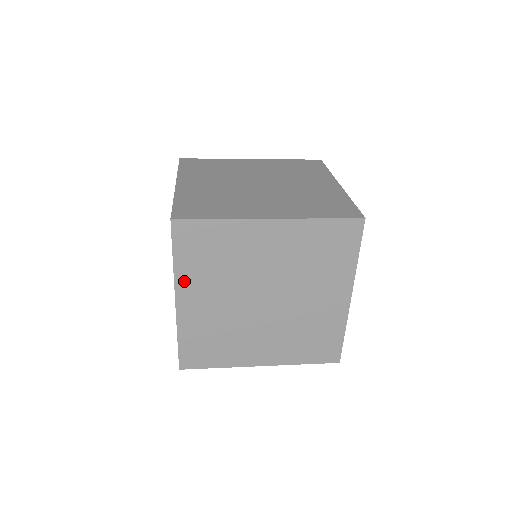
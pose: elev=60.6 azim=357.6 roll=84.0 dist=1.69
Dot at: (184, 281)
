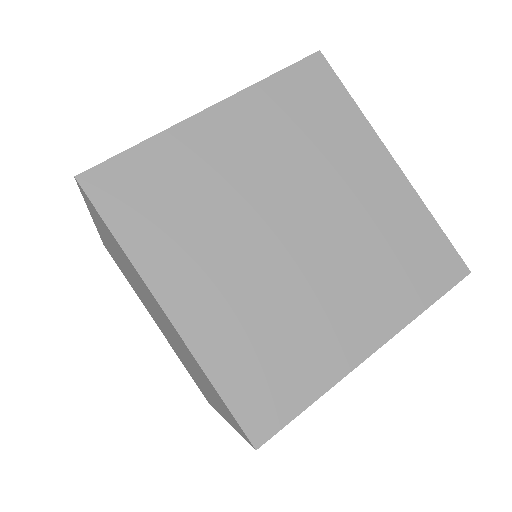
Dot at: occluded
